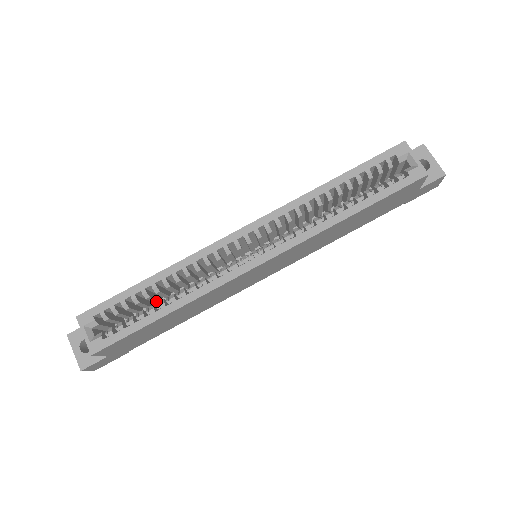
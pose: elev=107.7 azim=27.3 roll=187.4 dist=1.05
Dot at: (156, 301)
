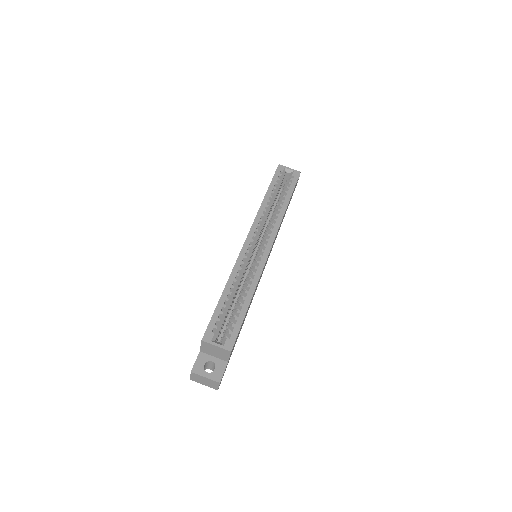
Dot at: occluded
